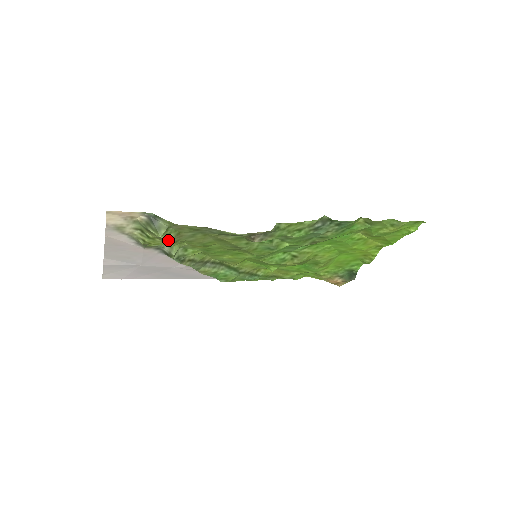
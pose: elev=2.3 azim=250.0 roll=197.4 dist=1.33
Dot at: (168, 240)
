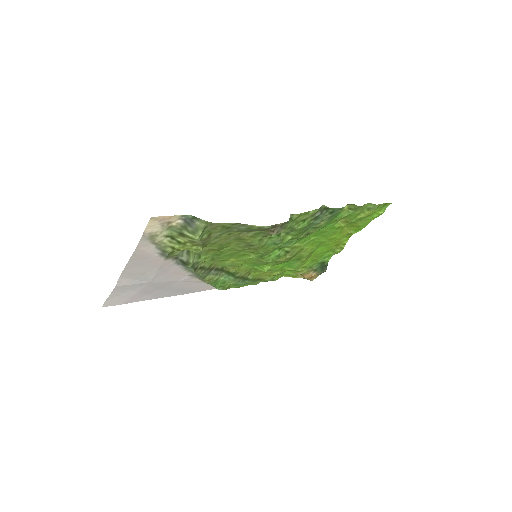
Dot at: (201, 242)
